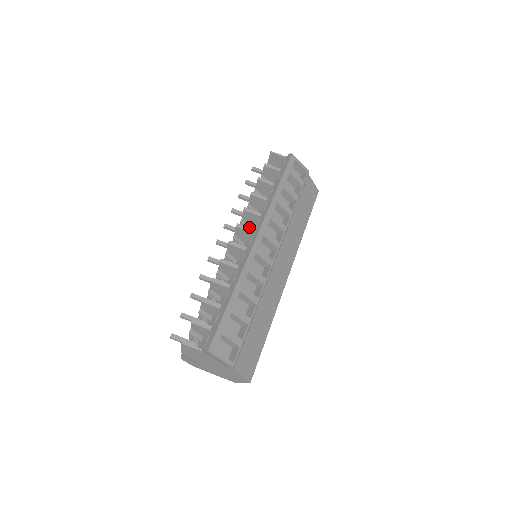
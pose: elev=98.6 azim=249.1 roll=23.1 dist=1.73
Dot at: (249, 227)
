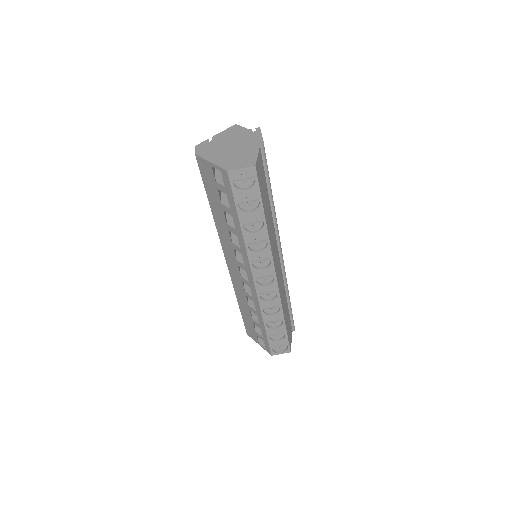
Dot at: occluded
